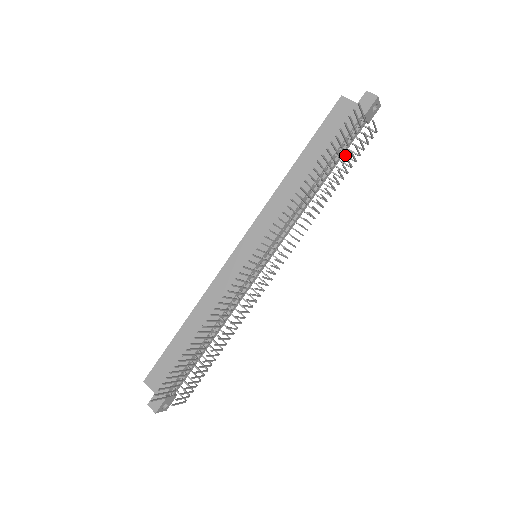
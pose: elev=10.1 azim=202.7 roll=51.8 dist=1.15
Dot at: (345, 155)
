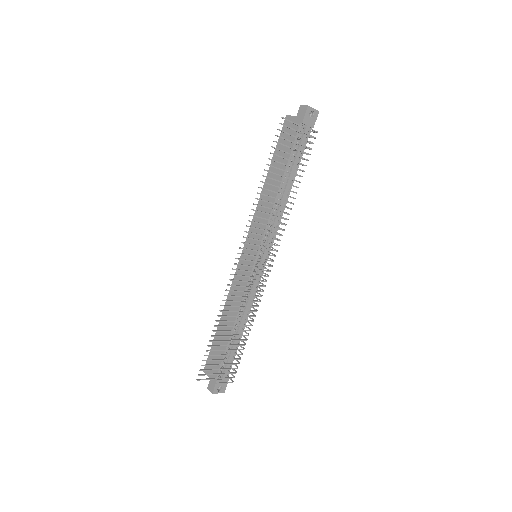
Dot at: (301, 158)
